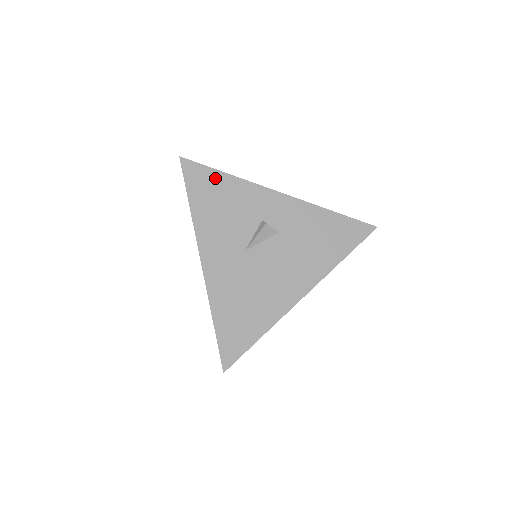
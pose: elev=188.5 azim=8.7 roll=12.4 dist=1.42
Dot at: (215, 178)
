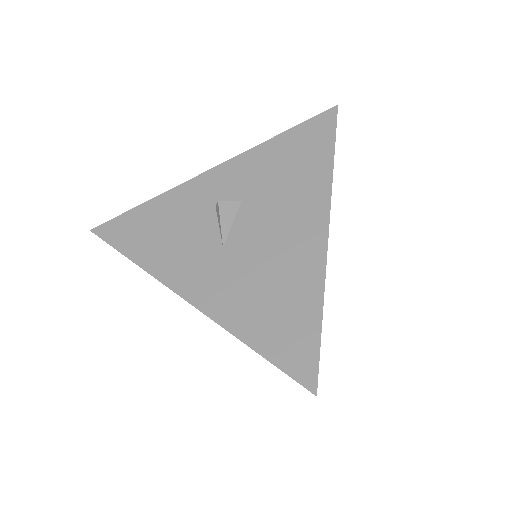
Dot at: (138, 216)
